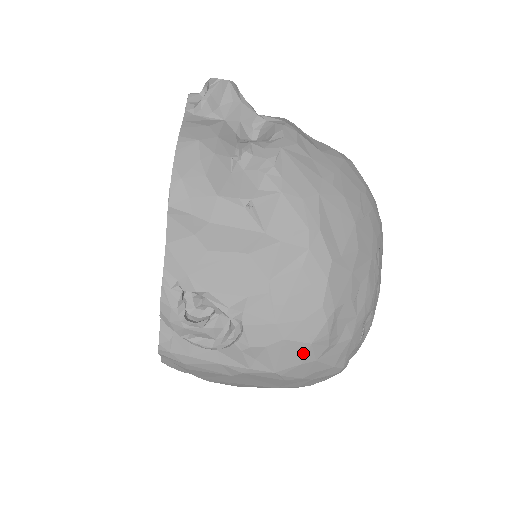
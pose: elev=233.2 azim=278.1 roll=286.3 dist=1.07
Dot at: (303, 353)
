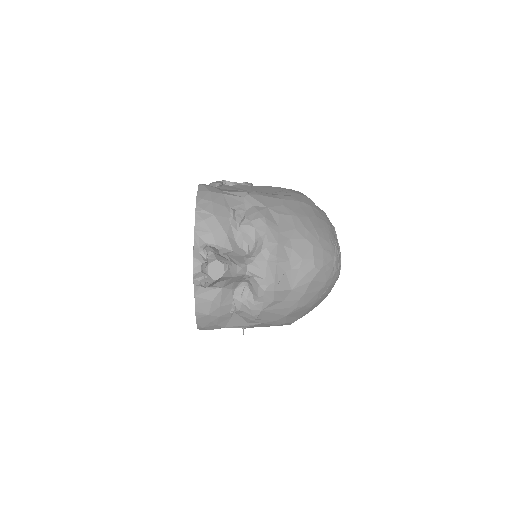
Dot at: occluded
